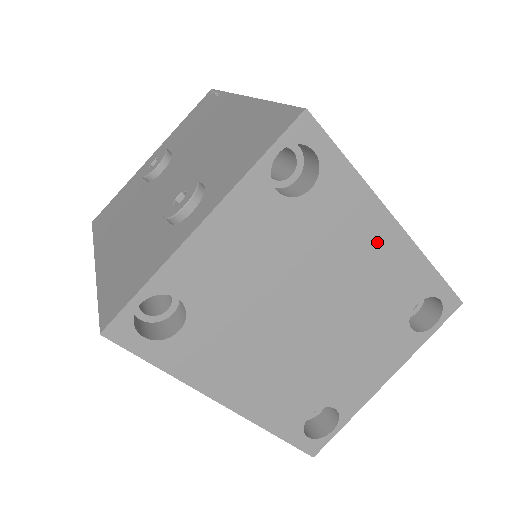
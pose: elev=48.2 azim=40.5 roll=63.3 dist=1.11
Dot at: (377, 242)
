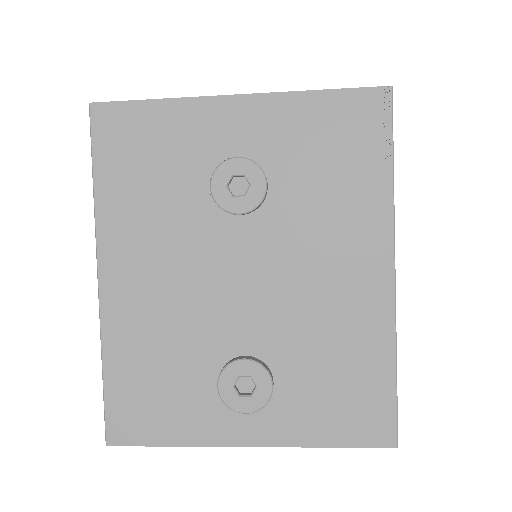
Dot at: occluded
